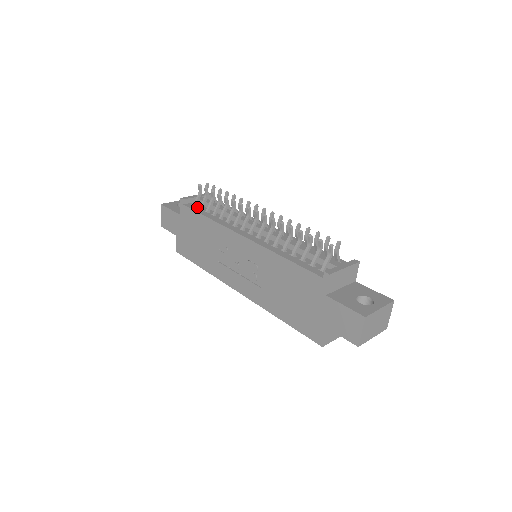
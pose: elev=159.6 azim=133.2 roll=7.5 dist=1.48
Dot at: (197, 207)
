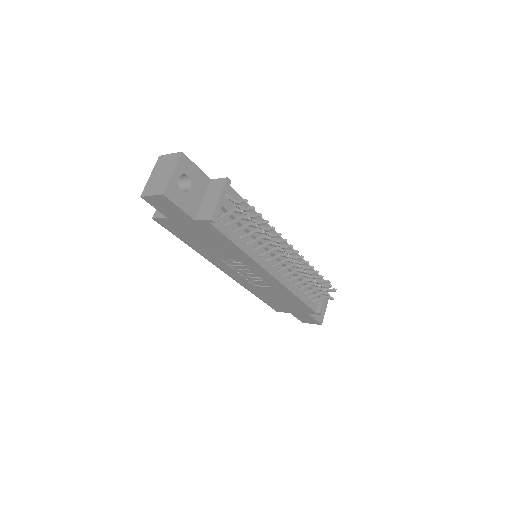
Dot at: (224, 224)
